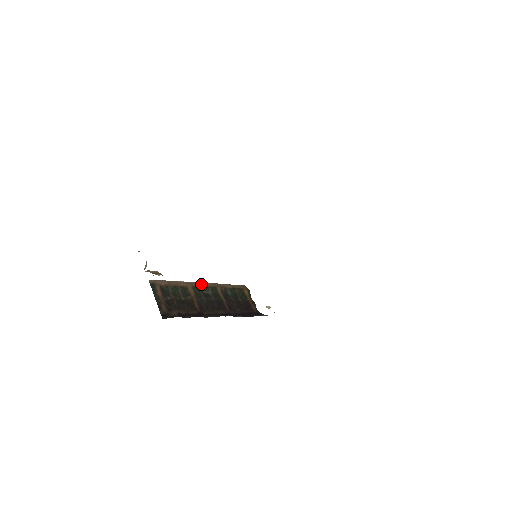
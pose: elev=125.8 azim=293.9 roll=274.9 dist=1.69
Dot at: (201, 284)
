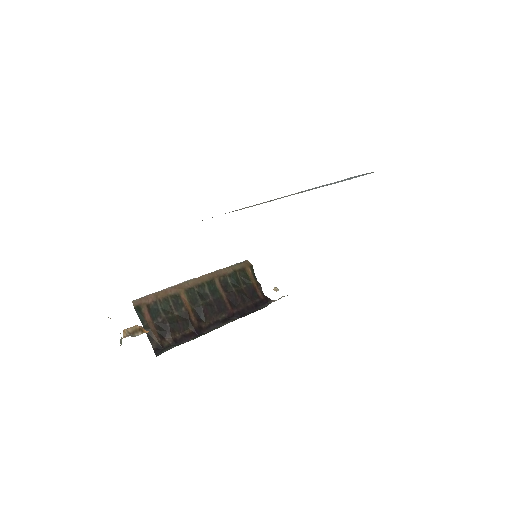
Dot at: (195, 282)
